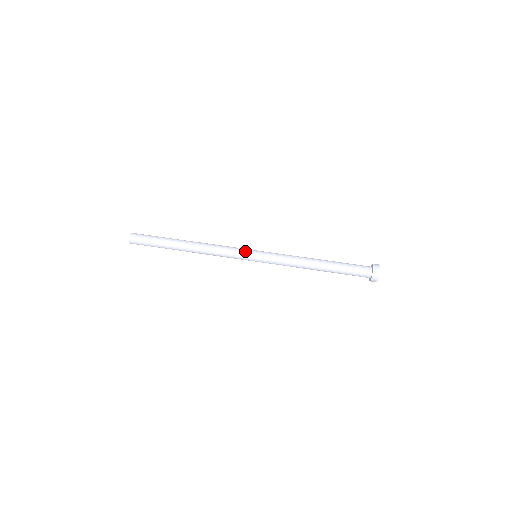
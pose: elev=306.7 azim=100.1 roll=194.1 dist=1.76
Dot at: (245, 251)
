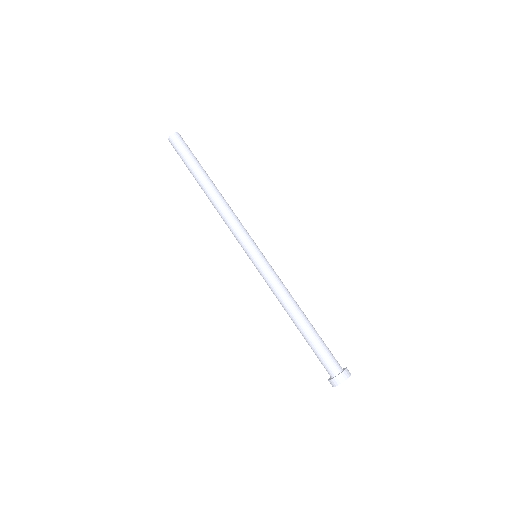
Dot at: (253, 241)
